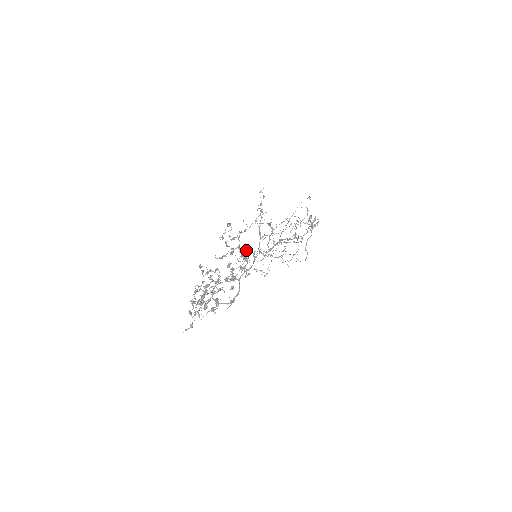
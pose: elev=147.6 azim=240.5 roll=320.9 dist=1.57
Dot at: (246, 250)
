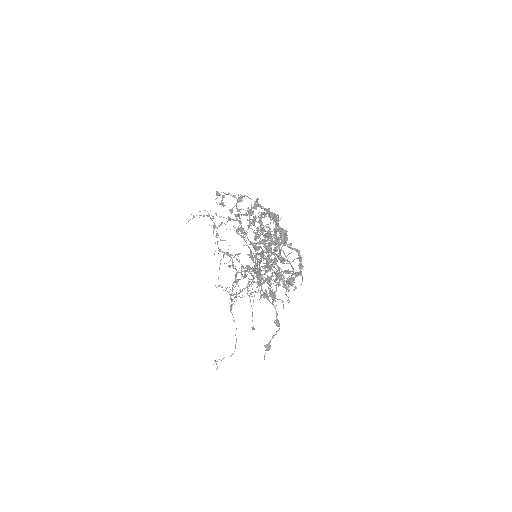
Dot at: (262, 212)
